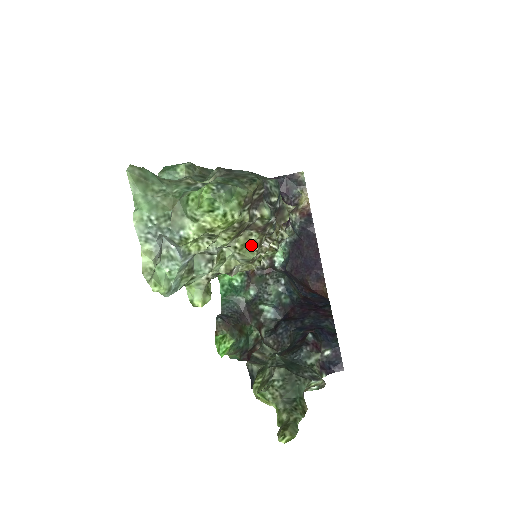
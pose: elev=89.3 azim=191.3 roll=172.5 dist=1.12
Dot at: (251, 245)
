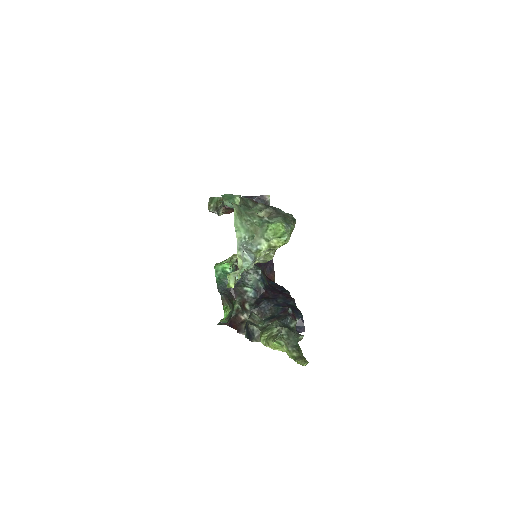
Dot at: (272, 253)
